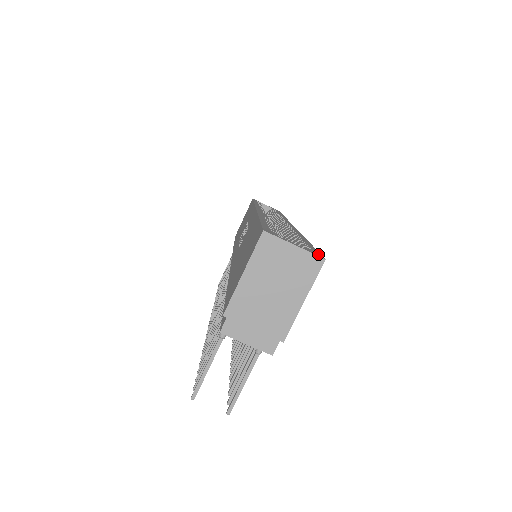
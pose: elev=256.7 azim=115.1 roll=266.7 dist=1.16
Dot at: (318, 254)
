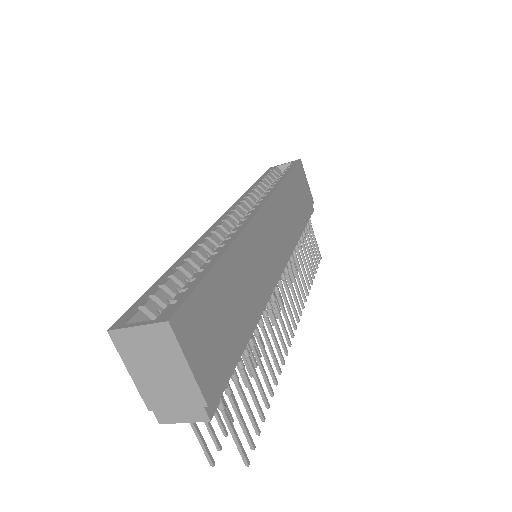
Dot at: (169, 314)
